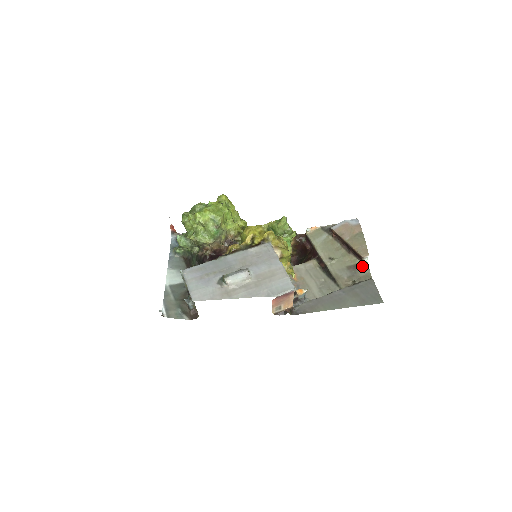
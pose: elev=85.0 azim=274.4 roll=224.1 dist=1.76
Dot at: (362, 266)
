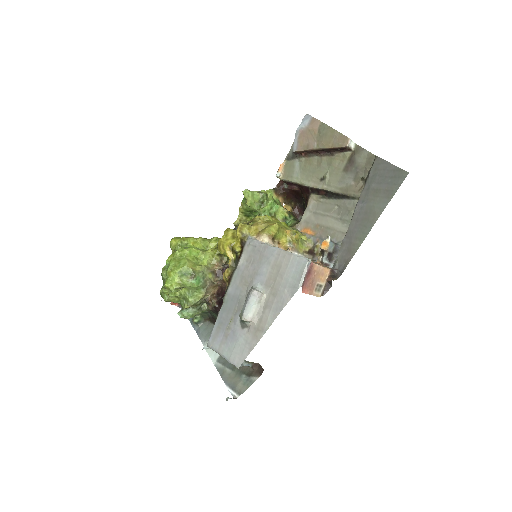
Dot at: (355, 154)
